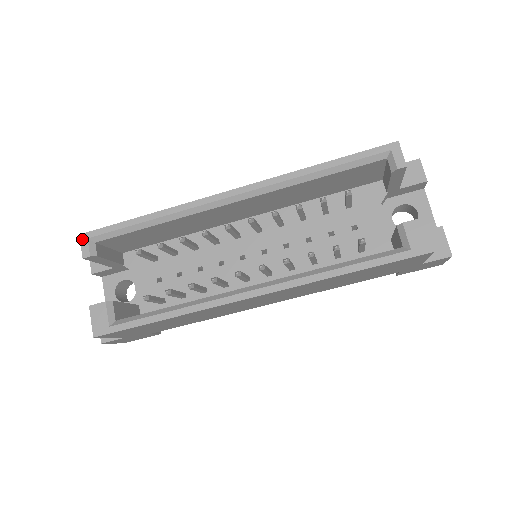
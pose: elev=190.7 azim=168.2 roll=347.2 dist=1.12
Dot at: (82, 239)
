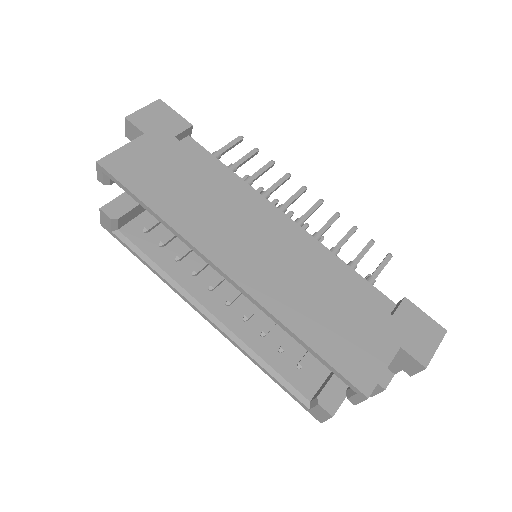
Dot at: (98, 167)
